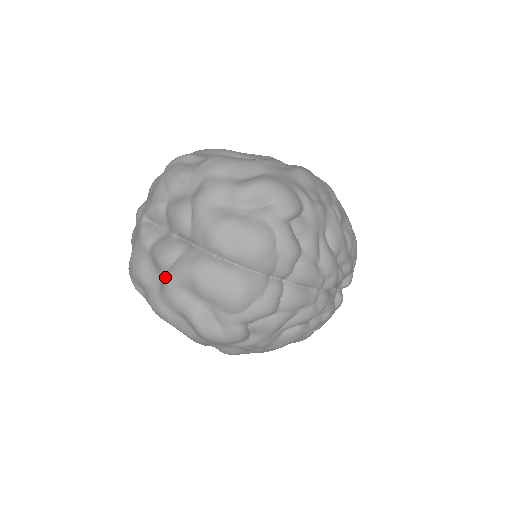
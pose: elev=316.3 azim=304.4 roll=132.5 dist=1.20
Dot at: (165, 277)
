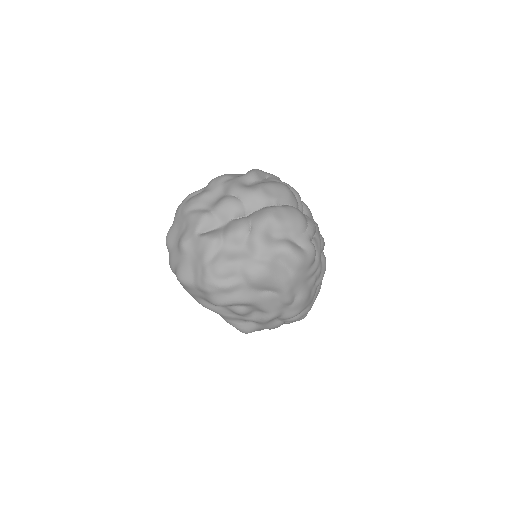
Dot at: (253, 236)
